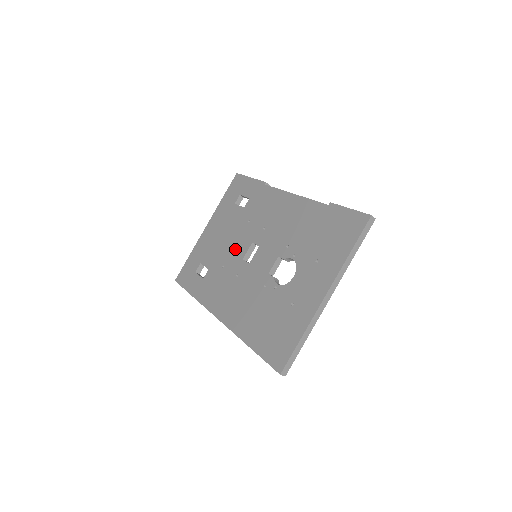
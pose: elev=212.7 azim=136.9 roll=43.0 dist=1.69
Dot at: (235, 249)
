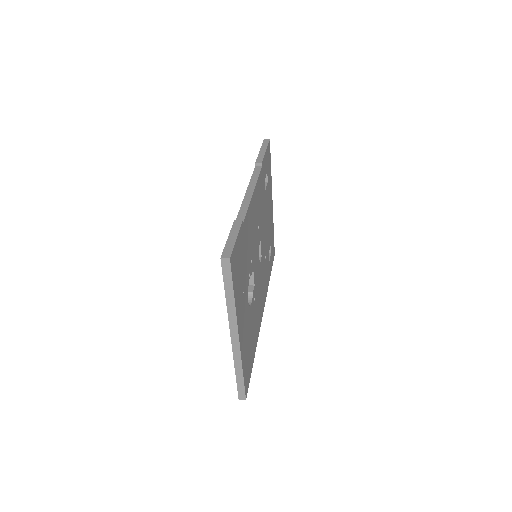
Dot at: occluded
